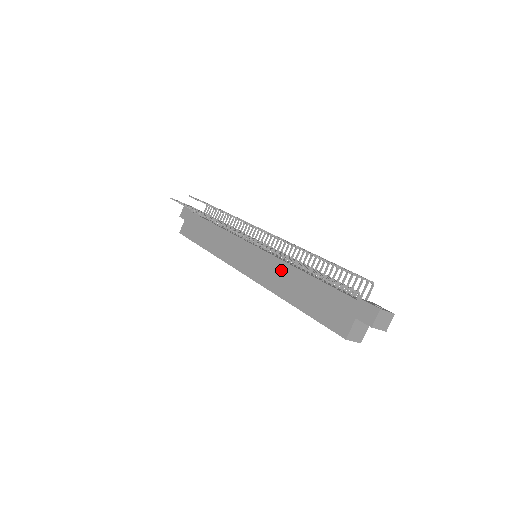
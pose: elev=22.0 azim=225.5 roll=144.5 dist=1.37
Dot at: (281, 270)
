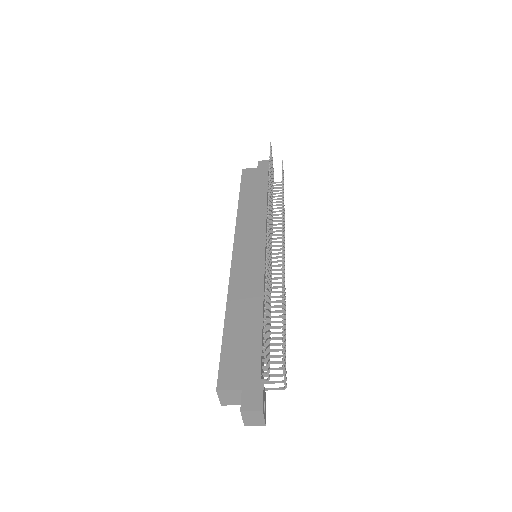
Dot at: (254, 289)
